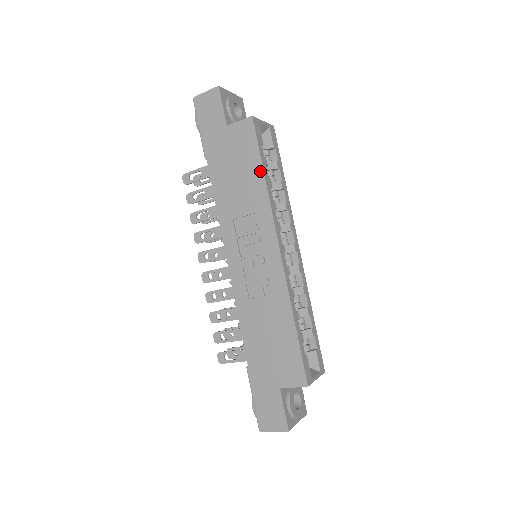
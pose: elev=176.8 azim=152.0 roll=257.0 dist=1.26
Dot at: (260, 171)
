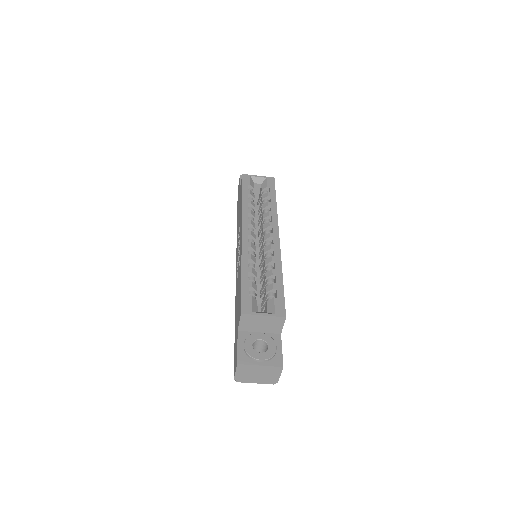
Dot at: occluded
